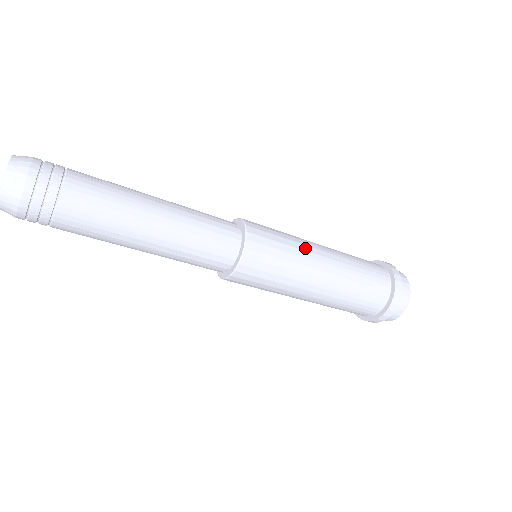
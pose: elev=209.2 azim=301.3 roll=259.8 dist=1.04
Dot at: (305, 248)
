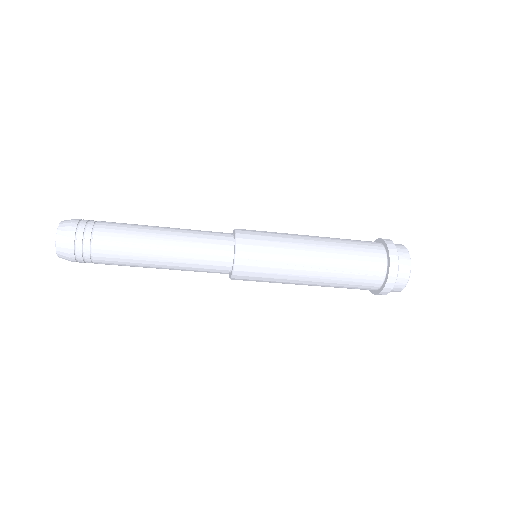
Dot at: (292, 267)
